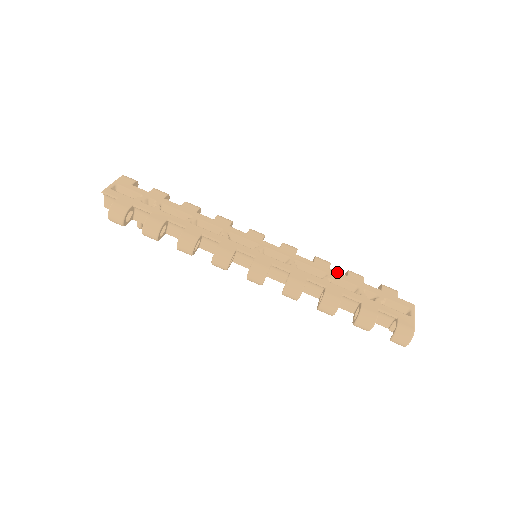
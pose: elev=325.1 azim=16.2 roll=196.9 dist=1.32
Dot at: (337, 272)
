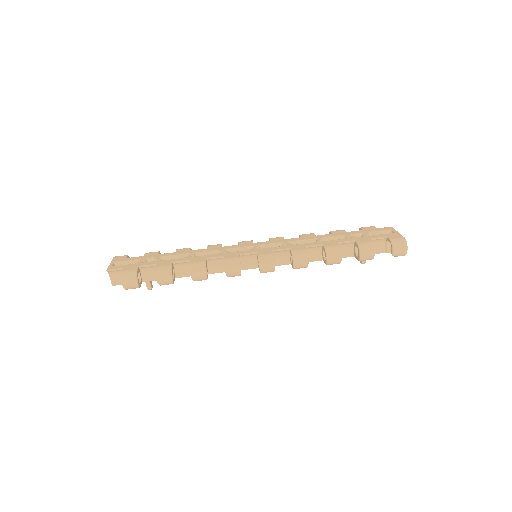
Dot at: (323, 235)
